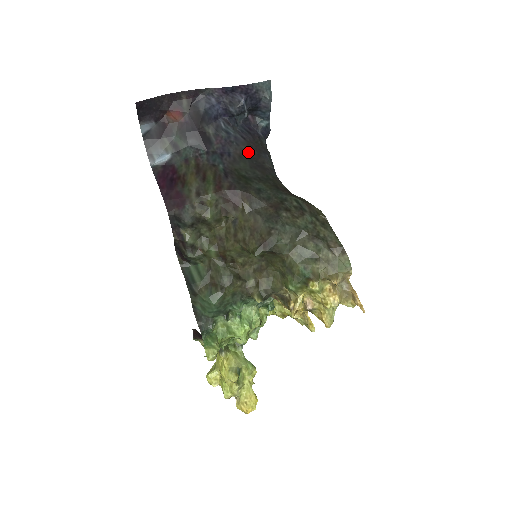
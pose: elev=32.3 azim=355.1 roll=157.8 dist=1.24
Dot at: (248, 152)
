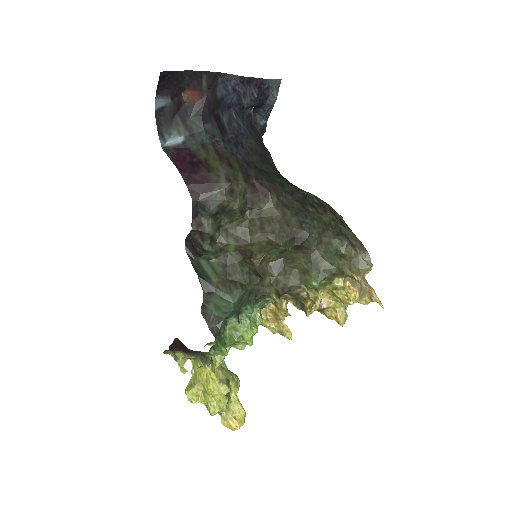
Dot at: (256, 147)
